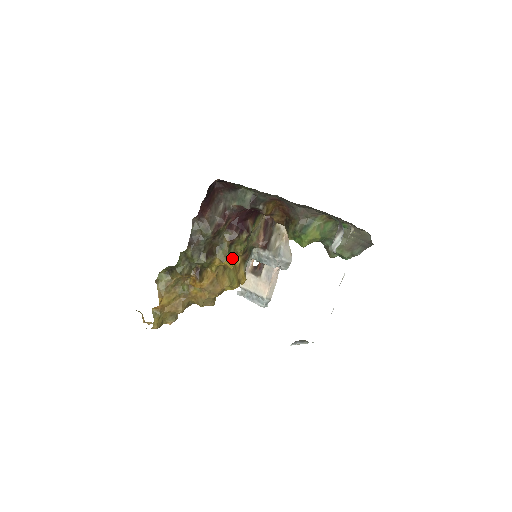
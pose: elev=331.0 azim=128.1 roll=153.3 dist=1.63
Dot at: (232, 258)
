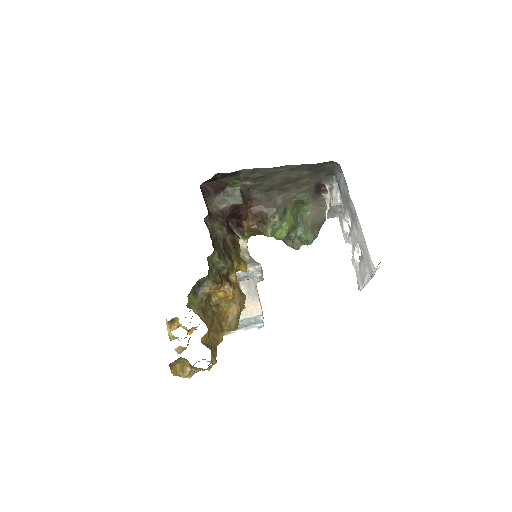
Dot at: (243, 260)
